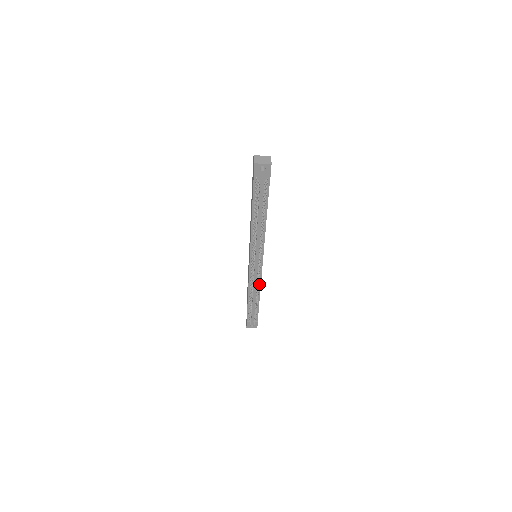
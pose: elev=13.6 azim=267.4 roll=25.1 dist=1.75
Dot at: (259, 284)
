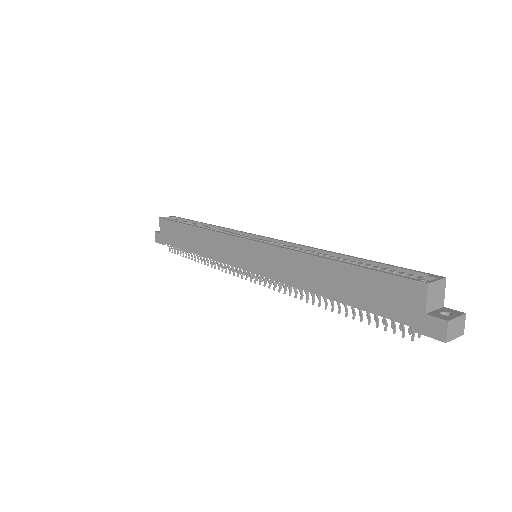
Dot at: occluded
